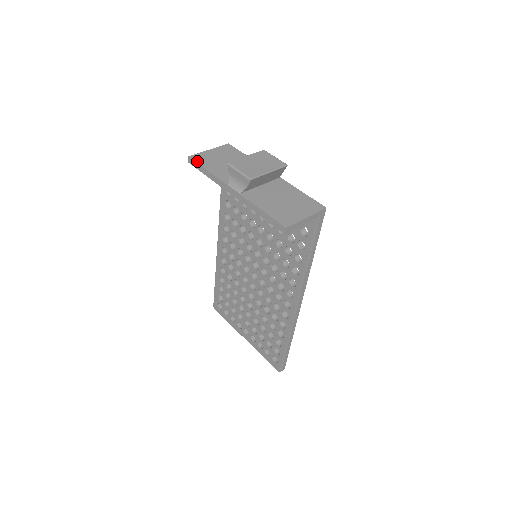
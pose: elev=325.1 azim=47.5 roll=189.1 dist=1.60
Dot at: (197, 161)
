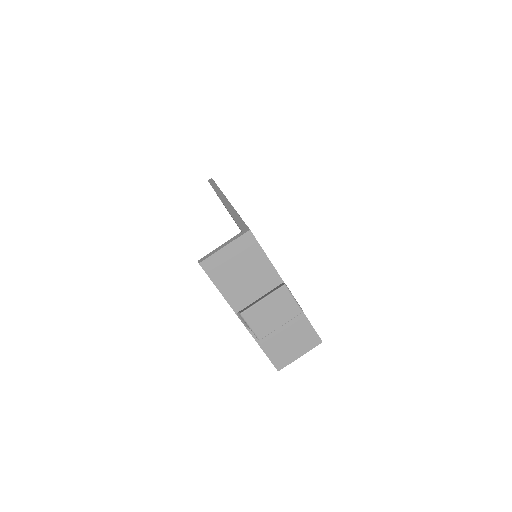
Dot at: (208, 273)
